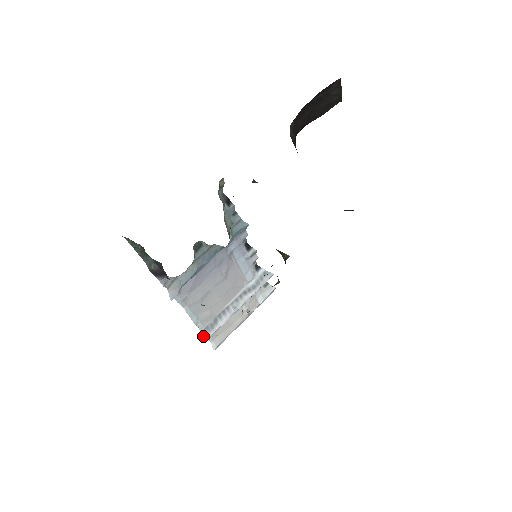
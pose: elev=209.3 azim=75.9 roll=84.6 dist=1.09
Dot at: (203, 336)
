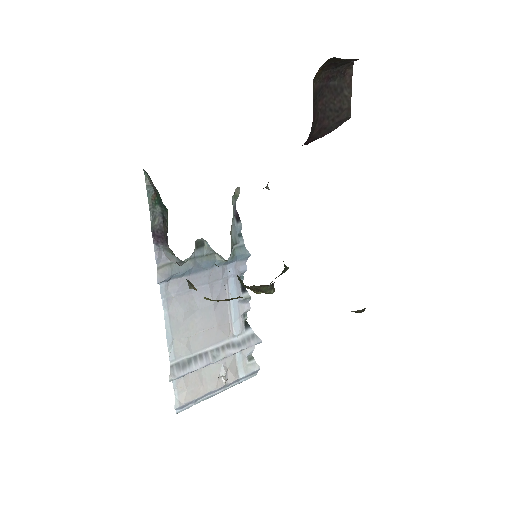
Dot at: (171, 373)
